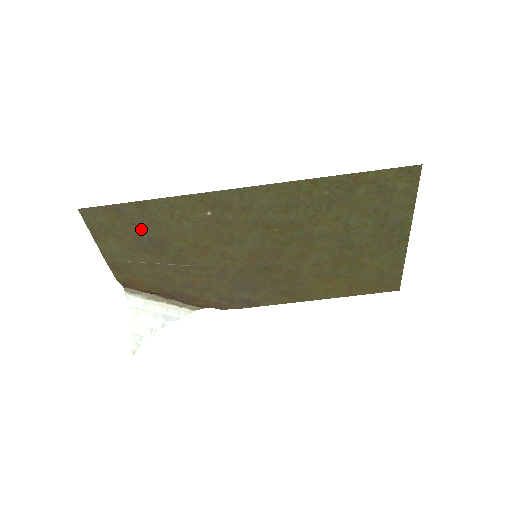
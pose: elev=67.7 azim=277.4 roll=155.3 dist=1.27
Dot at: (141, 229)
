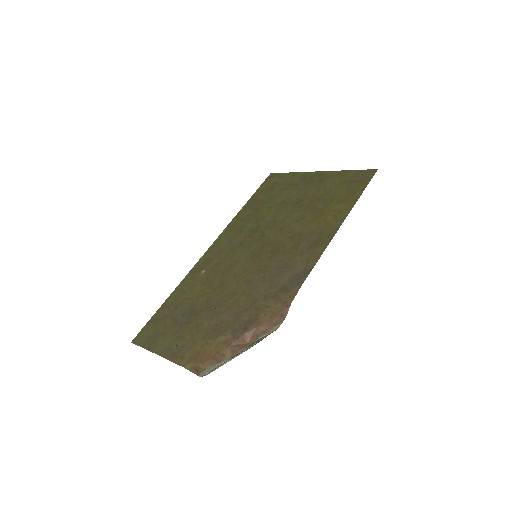
Dot at: (174, 316)
